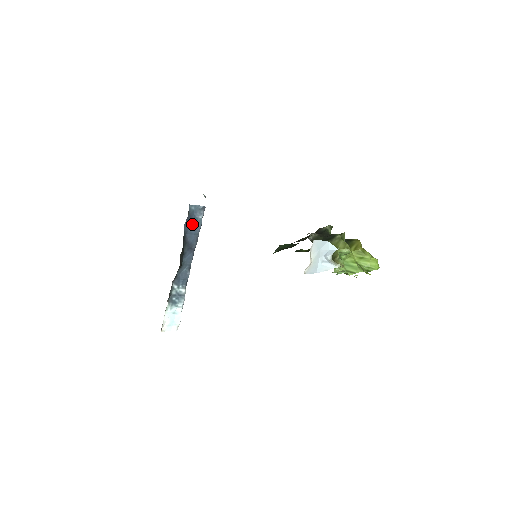
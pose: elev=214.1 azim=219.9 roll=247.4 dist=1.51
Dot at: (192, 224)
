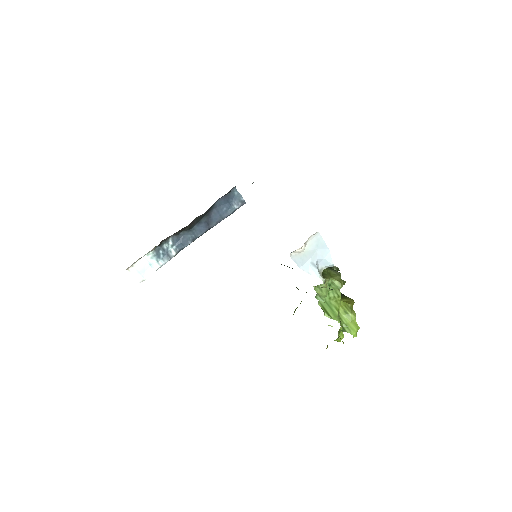
Dot at: (225, 205)
